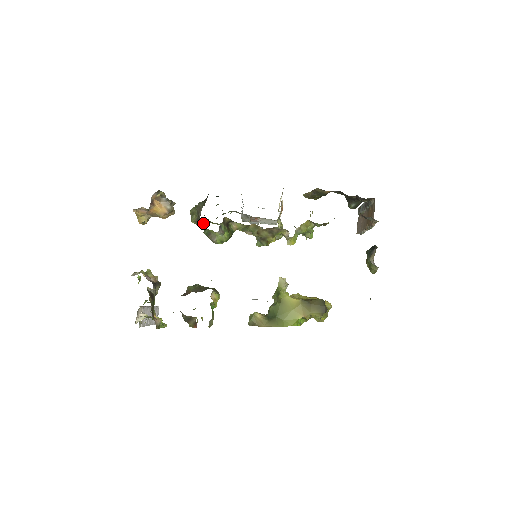
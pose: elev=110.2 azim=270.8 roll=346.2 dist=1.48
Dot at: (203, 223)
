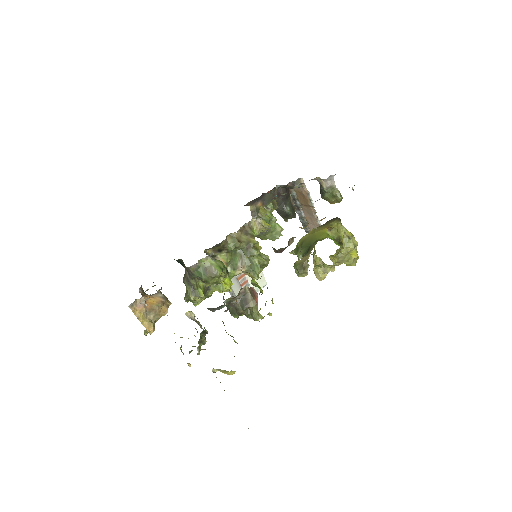
Dot at: (200, 290)
